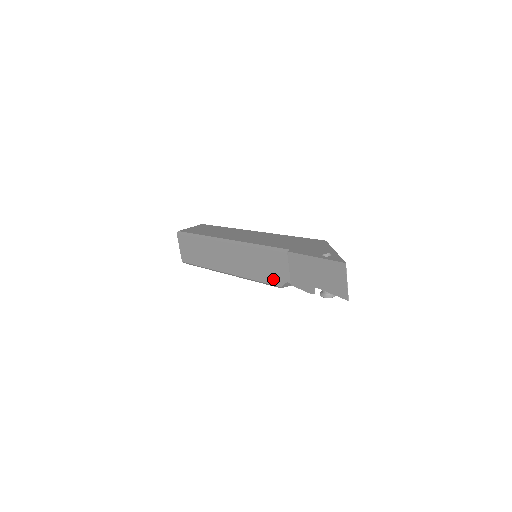
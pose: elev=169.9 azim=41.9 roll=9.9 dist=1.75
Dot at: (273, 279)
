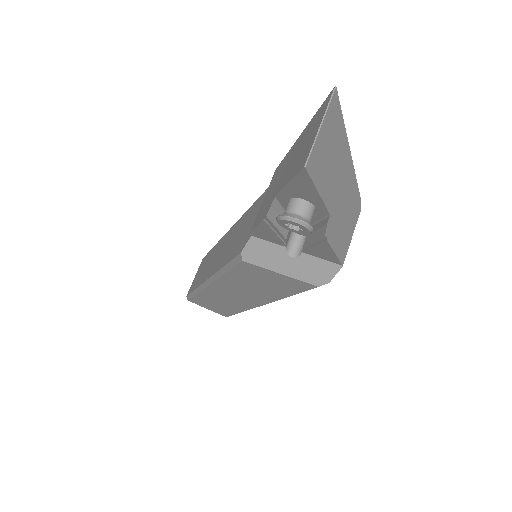
Dot at: (240, 245)
